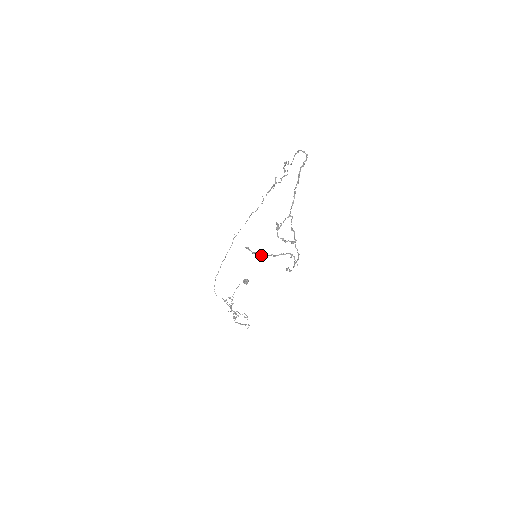
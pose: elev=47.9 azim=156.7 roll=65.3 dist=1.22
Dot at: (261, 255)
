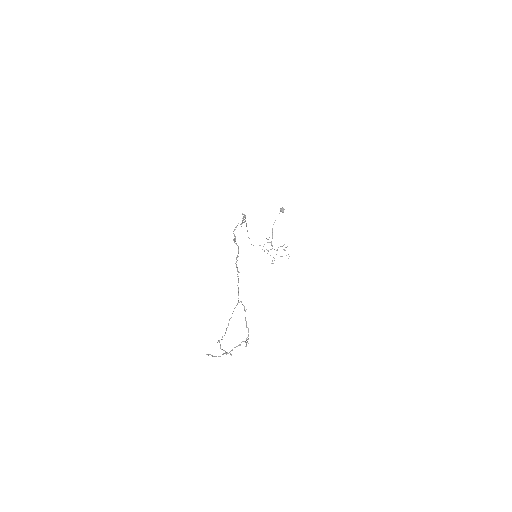
Dot at: (218, 356)
